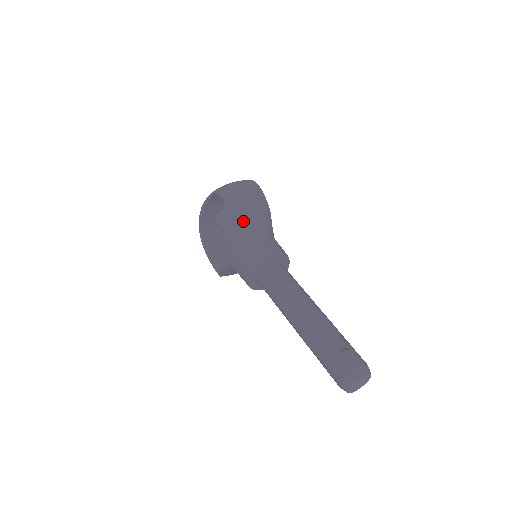
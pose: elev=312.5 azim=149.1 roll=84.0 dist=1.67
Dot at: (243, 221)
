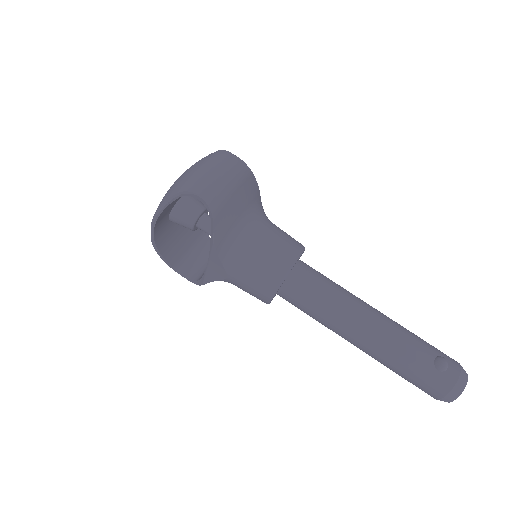
Dot at: (237, 222)
